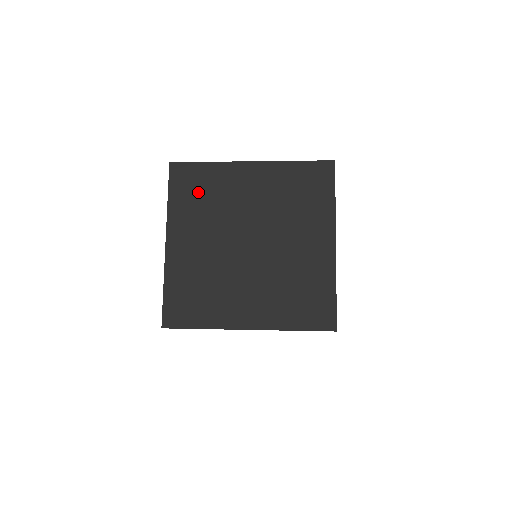
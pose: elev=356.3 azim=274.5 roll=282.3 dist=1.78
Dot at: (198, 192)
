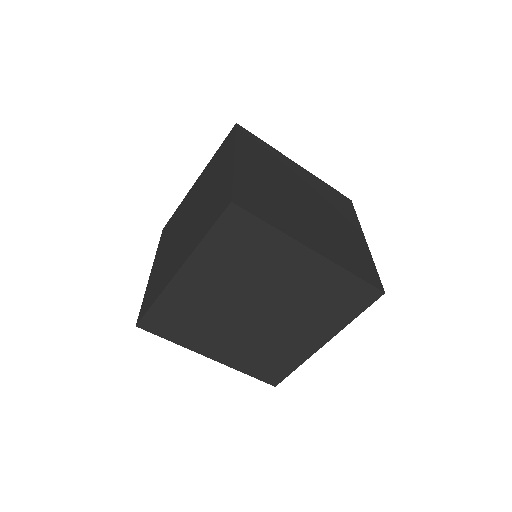
Dot at: (260, 150)
